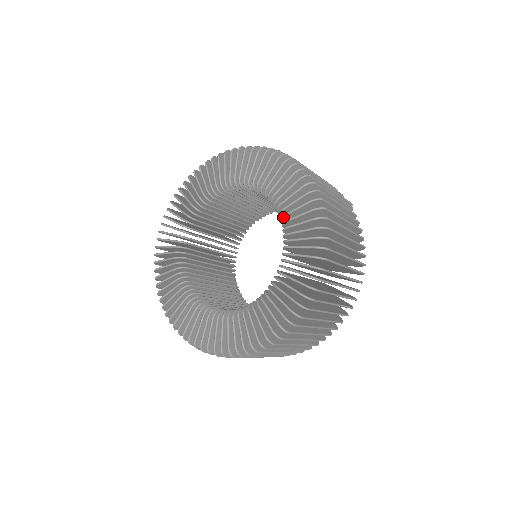
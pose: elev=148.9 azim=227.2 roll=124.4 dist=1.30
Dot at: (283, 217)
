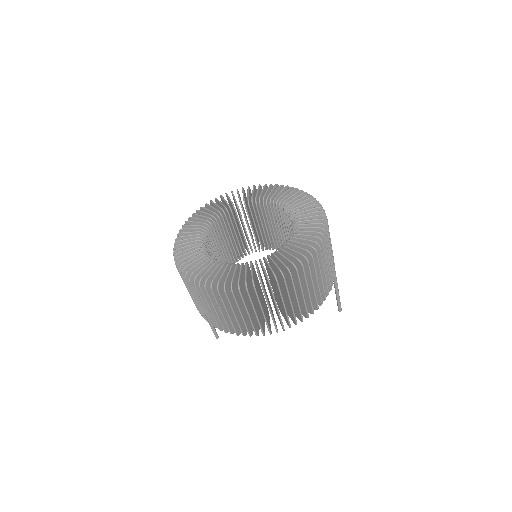
Dot at: (286, 243)
